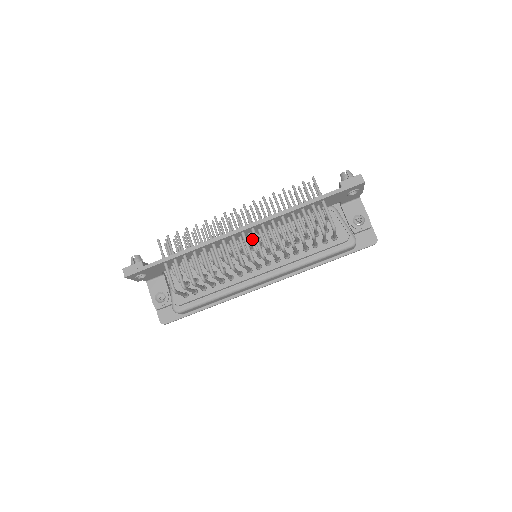
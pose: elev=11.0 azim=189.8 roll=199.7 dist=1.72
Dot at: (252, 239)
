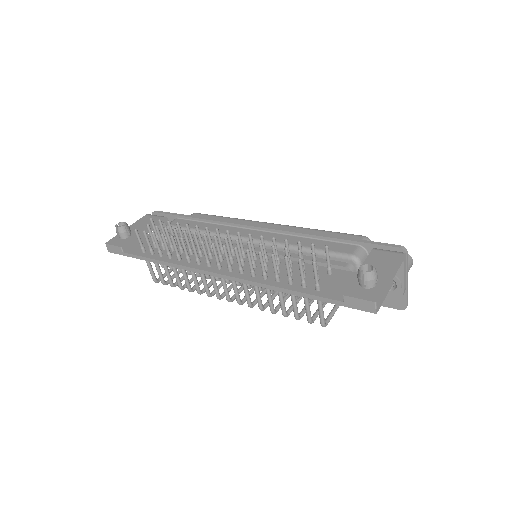
Dot at: occluded
